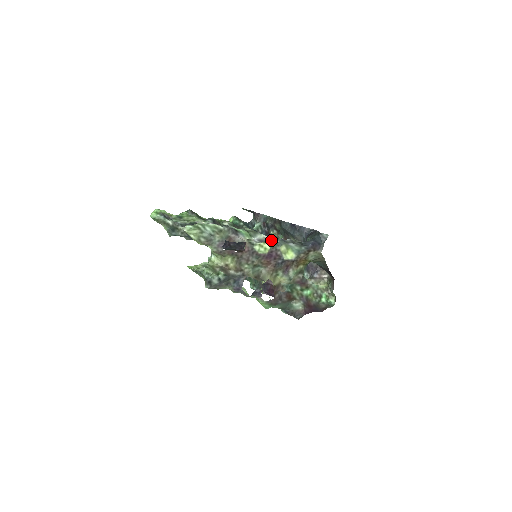
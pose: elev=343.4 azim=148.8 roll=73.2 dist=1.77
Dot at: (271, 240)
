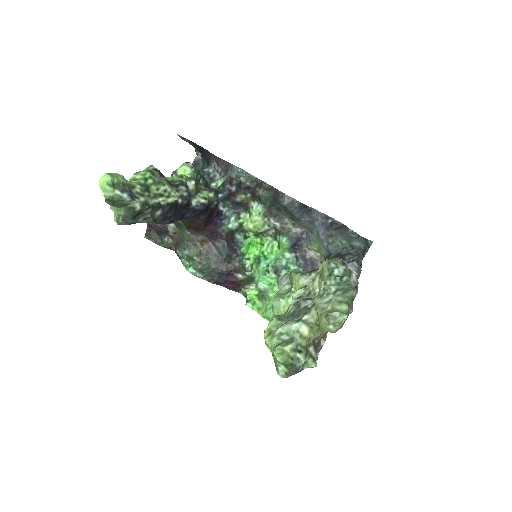
Dot at: (356, 277)
